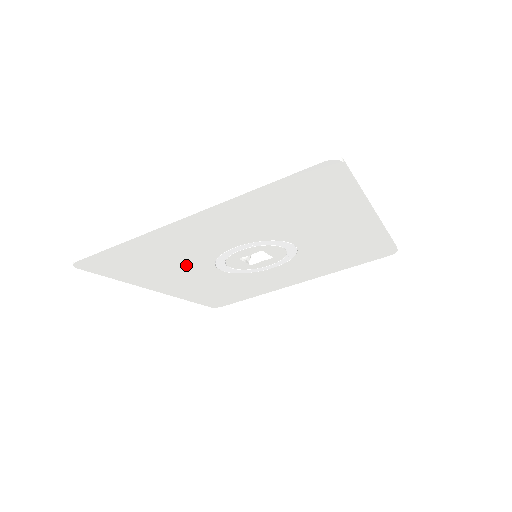
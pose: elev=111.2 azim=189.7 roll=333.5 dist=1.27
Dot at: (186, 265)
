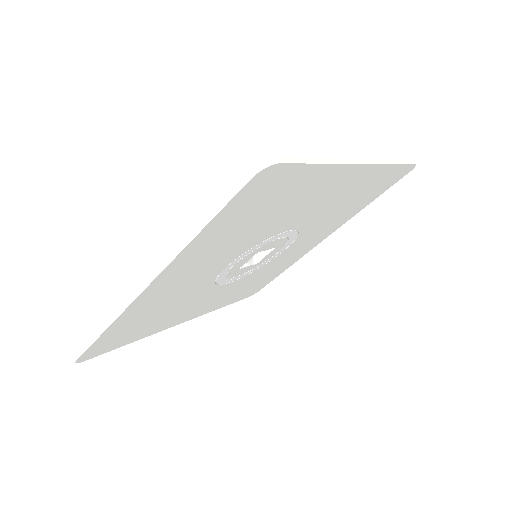
Dot at: (188, 301)
